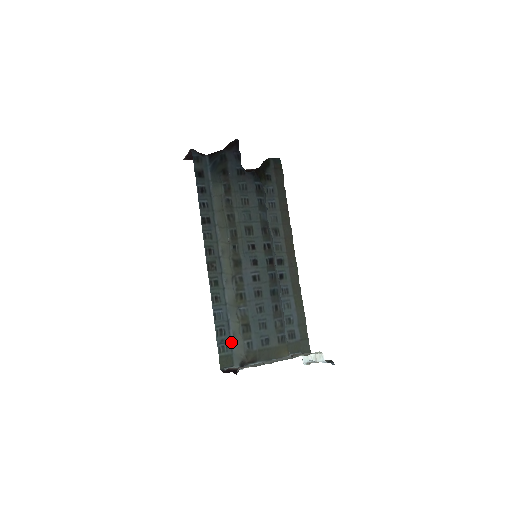
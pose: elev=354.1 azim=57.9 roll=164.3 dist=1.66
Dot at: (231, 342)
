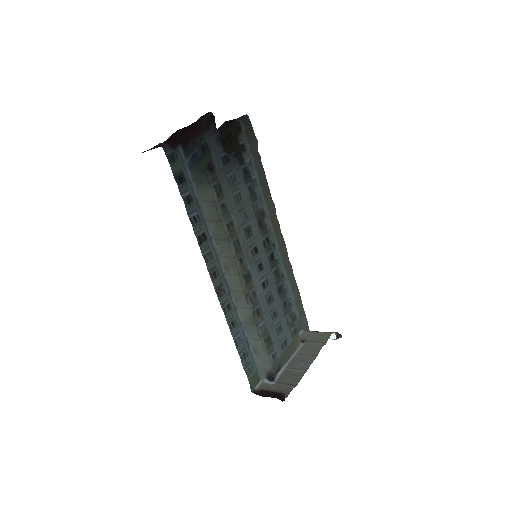
Dot at: (253, 359)
